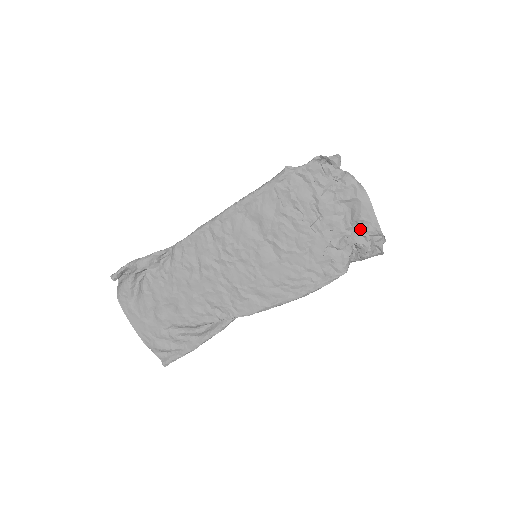
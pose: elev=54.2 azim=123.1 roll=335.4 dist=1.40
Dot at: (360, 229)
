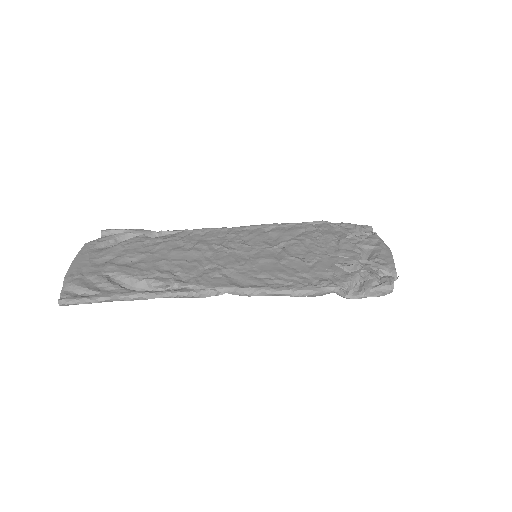
Dot at: (374, 263)
